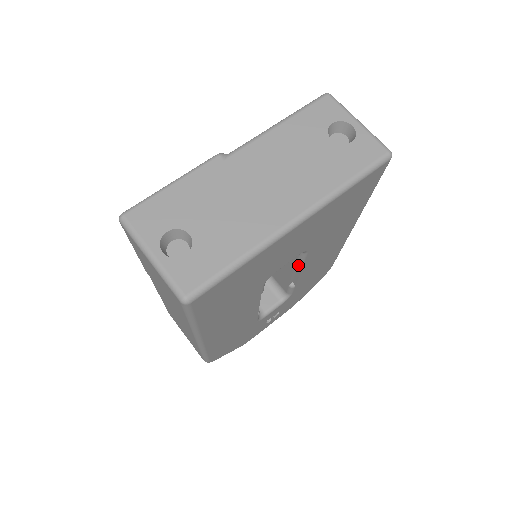
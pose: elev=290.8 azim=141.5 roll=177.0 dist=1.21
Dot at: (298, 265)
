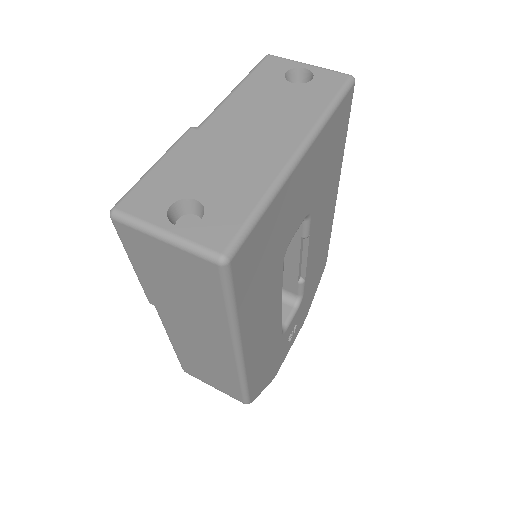
Dot at: (302, 247)
